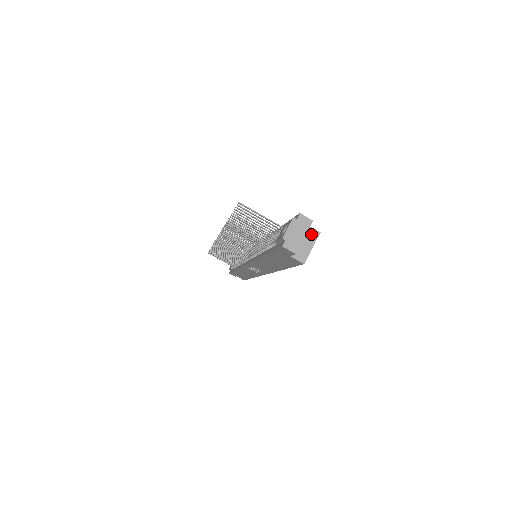
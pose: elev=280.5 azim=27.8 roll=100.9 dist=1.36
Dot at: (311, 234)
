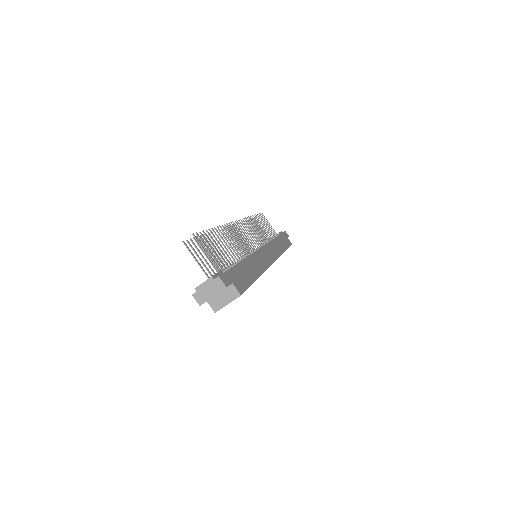
Dot at: (232, 293)
